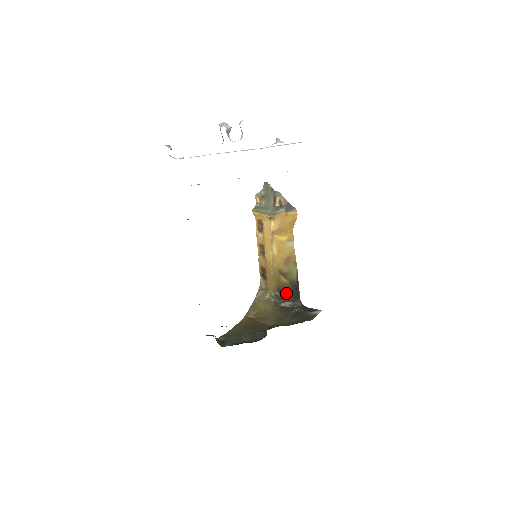
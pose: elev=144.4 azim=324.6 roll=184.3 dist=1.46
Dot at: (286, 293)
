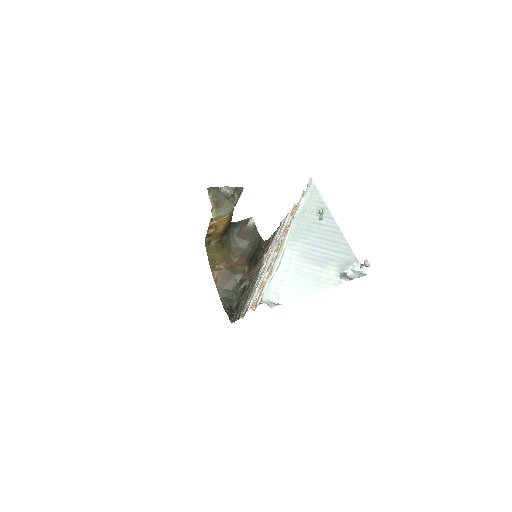
Dot at: (225, 229)
